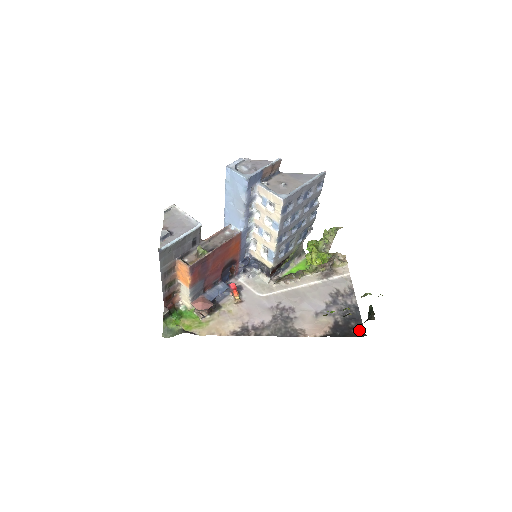
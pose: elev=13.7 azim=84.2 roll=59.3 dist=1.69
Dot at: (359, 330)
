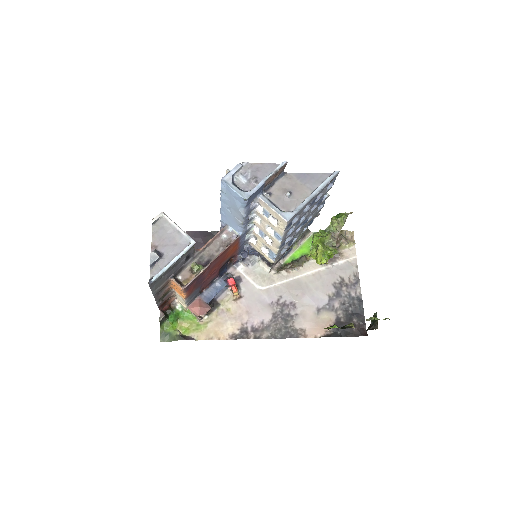
Dot at: (361, 328)
